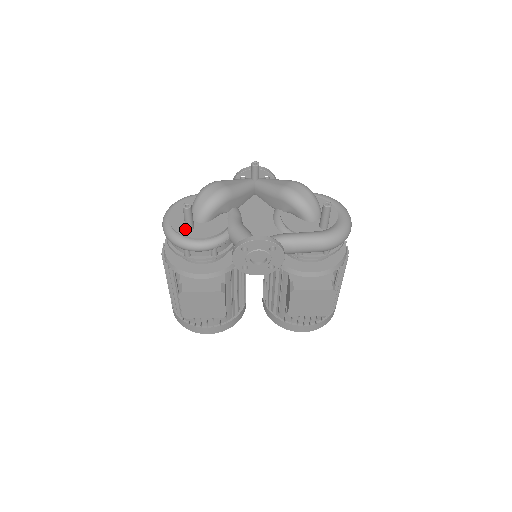
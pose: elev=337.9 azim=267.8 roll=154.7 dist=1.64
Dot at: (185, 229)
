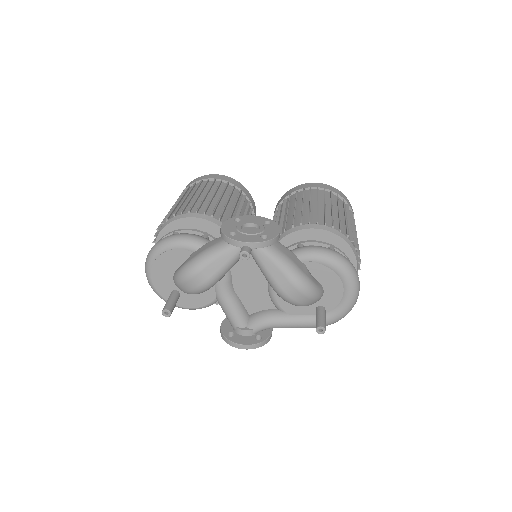
Dot at: occluded
